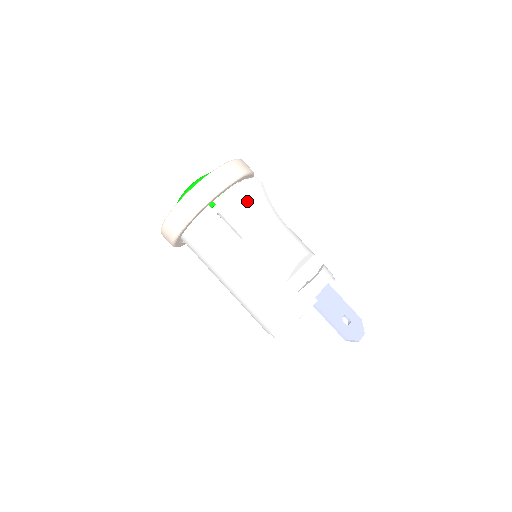
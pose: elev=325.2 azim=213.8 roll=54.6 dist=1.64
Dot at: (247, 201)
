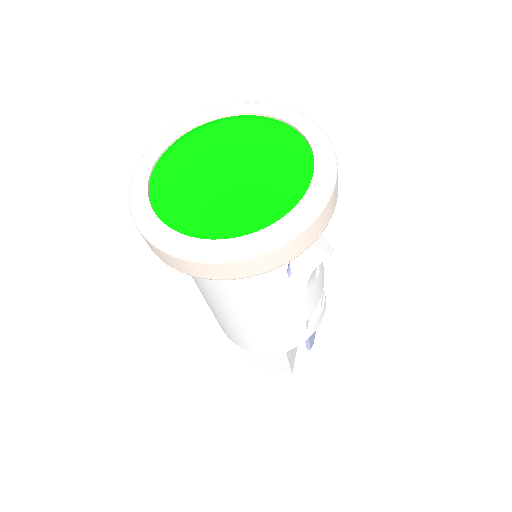
Dot at: occluded
